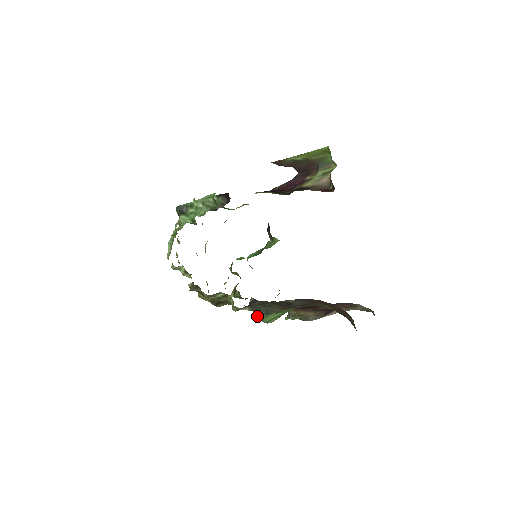
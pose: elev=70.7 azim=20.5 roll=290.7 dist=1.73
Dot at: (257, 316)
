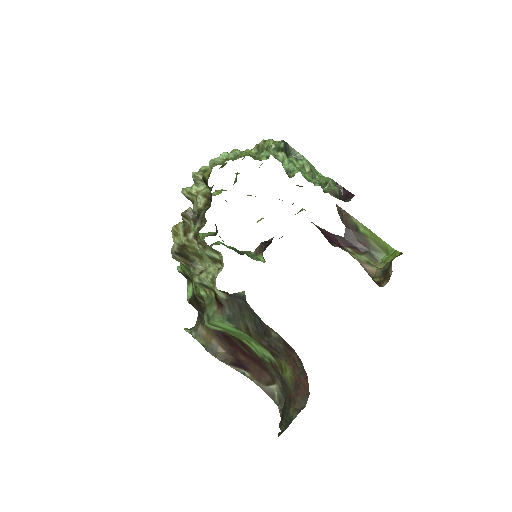
Dot at: (209, 309)
